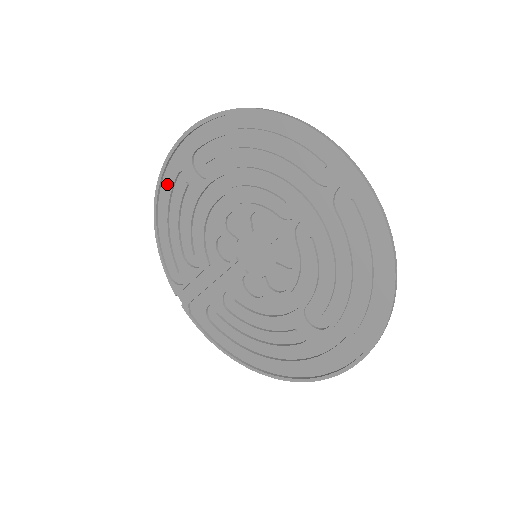
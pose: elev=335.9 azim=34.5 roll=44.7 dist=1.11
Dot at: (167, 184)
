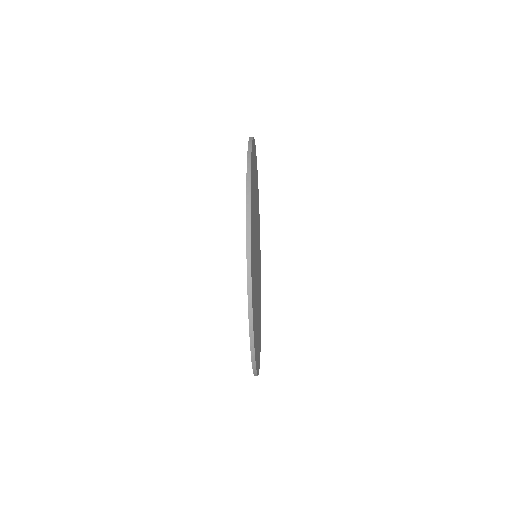
Dot at: (258, 197)
